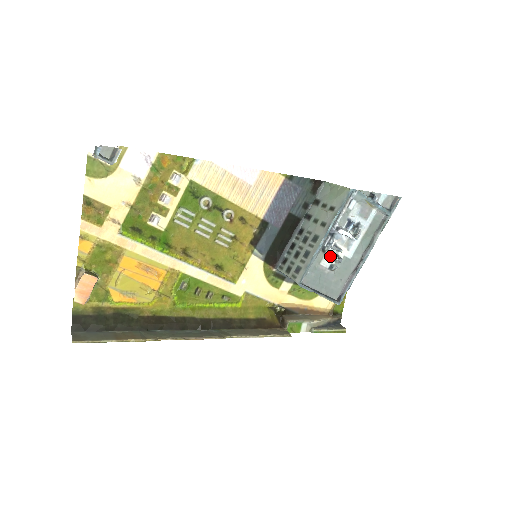
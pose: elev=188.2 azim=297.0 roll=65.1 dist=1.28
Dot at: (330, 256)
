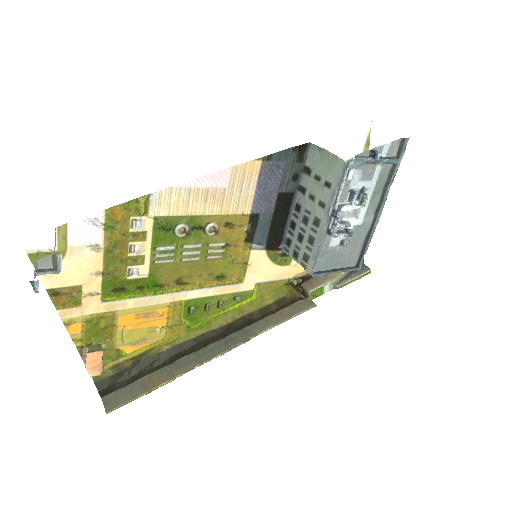
Dot at: (338, 235)
